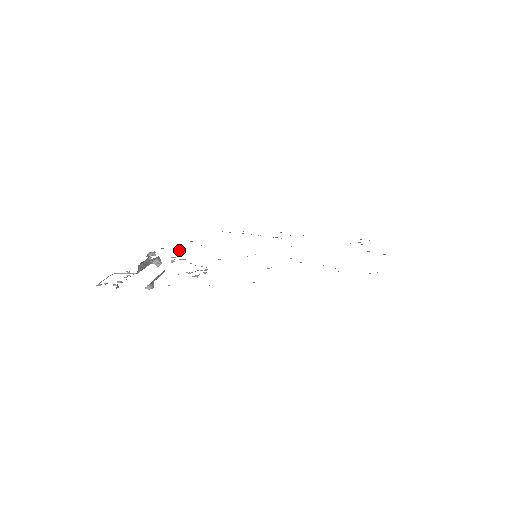
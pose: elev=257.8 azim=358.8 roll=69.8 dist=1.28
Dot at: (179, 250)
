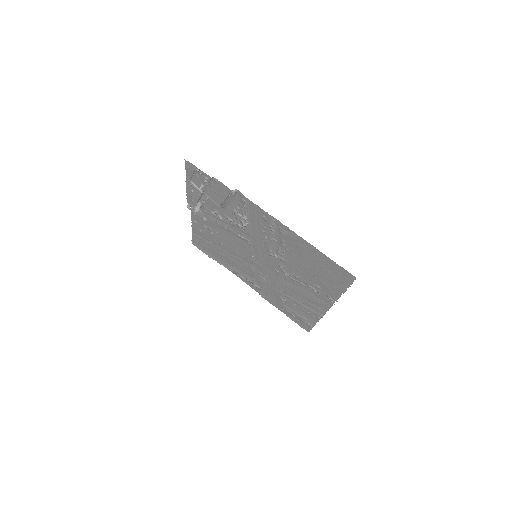
Dot at: (206, 220)
